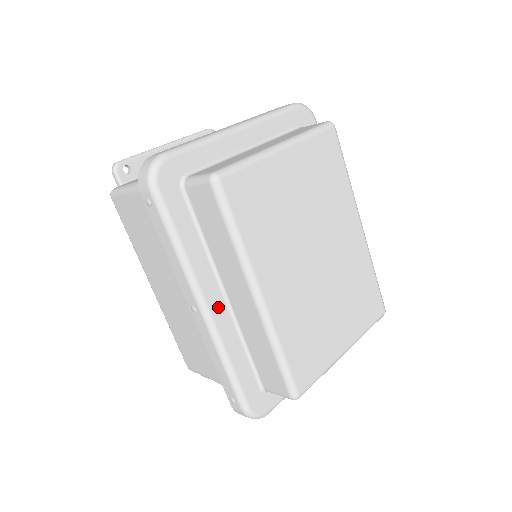
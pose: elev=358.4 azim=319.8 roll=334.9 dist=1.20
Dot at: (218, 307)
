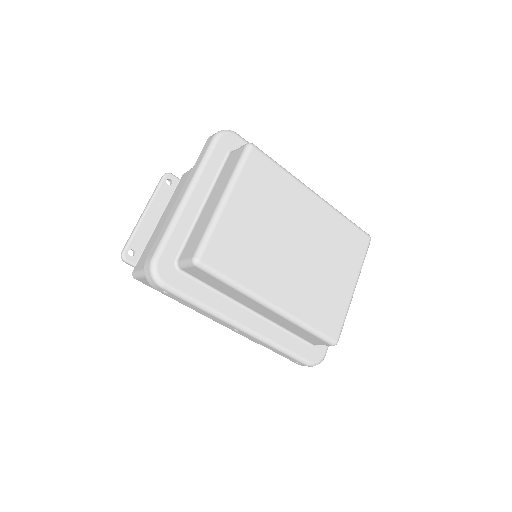
Dot at: (251, 321)
